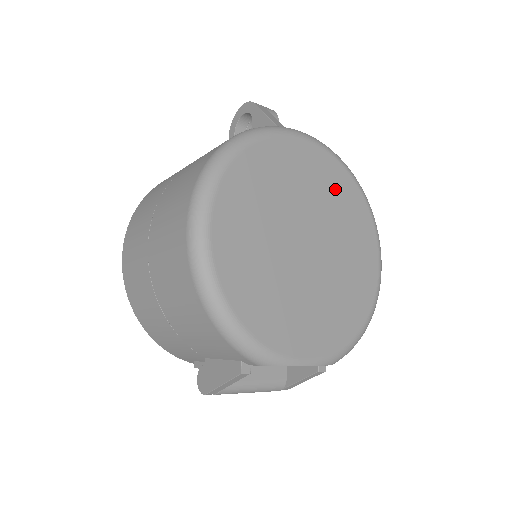
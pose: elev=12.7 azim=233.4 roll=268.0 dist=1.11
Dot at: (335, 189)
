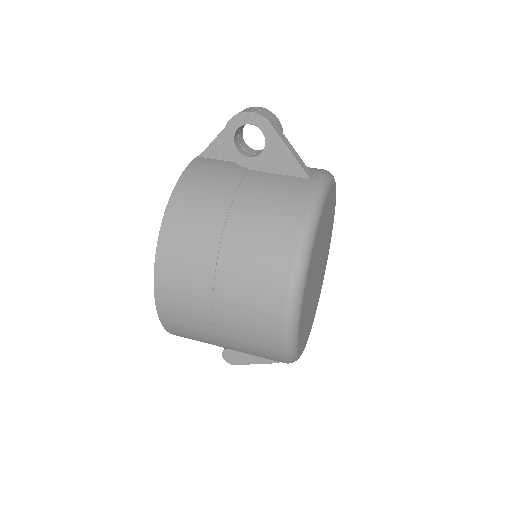
Dot at: occluded
